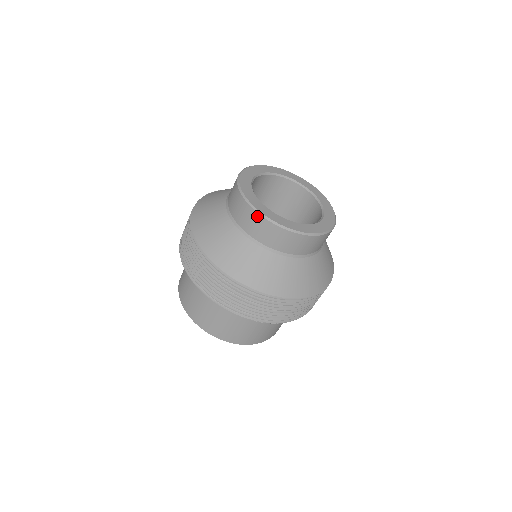
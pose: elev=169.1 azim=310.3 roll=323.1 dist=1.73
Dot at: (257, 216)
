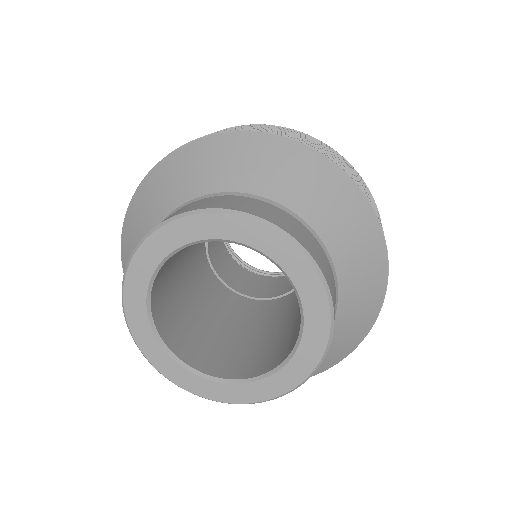
Dot at: occluded
